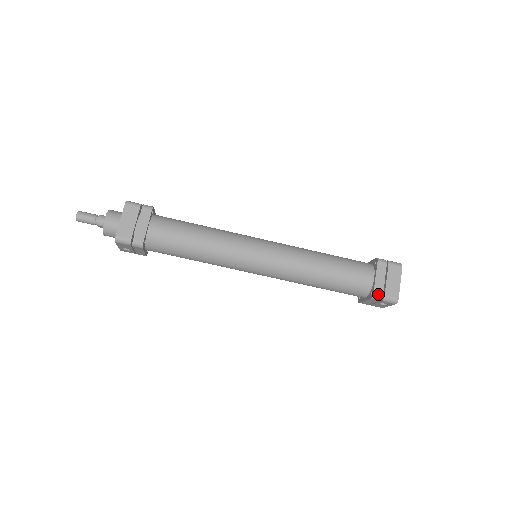
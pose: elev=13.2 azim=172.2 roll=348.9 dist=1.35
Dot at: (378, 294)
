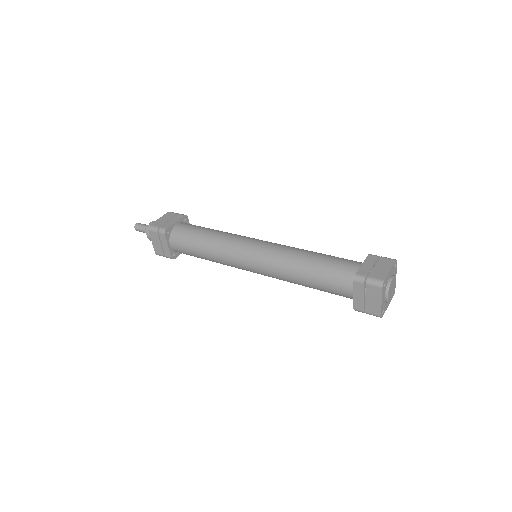
Dot at: (358, 310)
